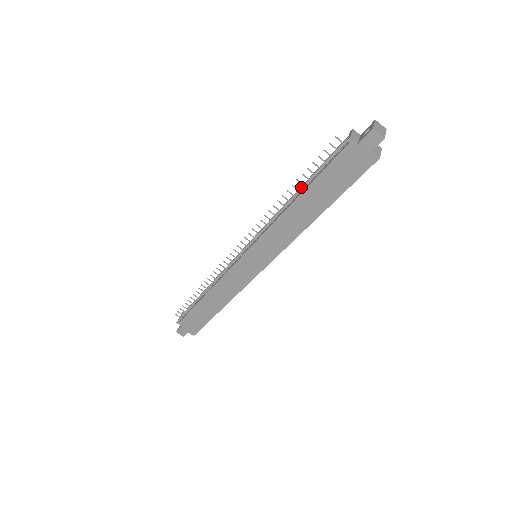
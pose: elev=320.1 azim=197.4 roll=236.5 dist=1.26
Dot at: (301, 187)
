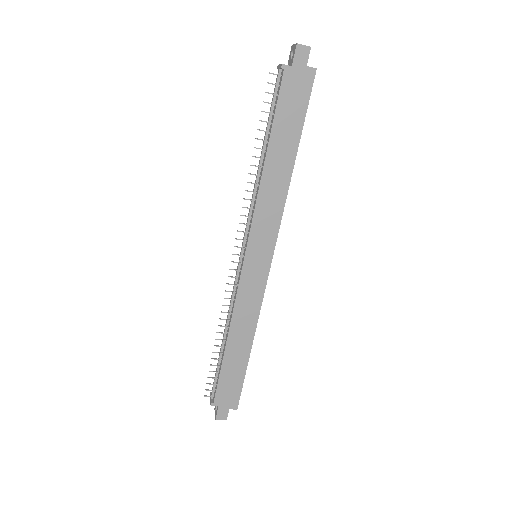
Dot at: (263, 146)
